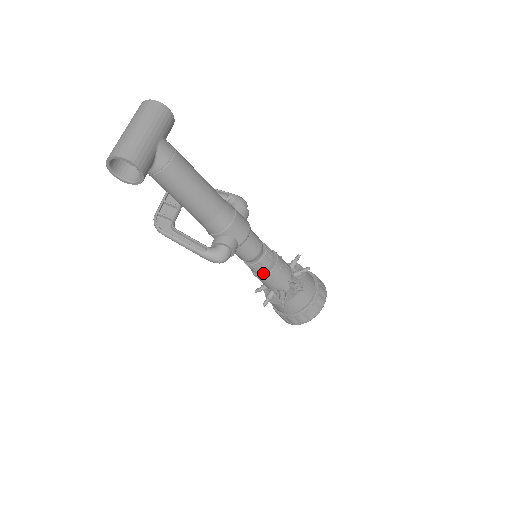
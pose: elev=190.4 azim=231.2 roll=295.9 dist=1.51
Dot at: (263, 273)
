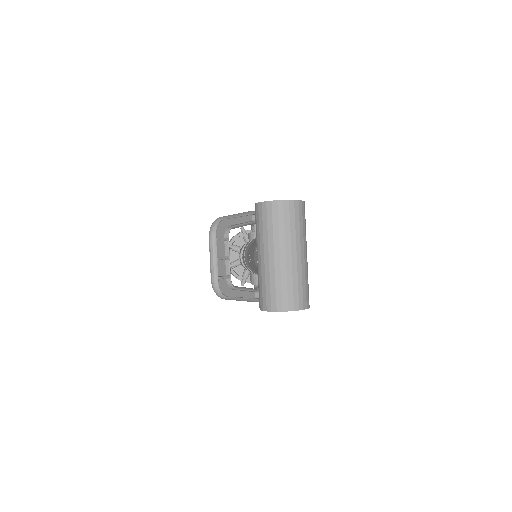
Dot at: occluded
